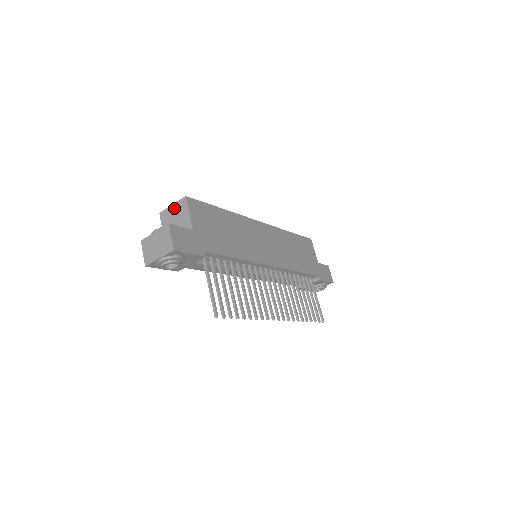
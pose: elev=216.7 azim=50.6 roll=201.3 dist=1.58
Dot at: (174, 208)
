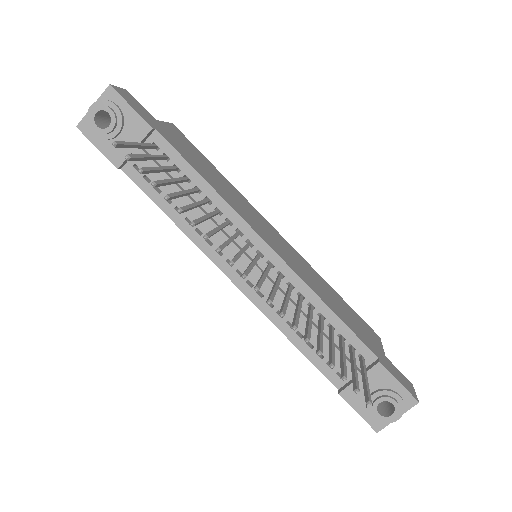
Dot at: occluded
